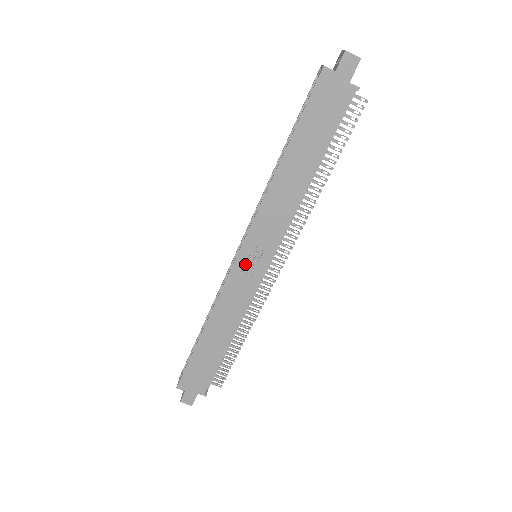
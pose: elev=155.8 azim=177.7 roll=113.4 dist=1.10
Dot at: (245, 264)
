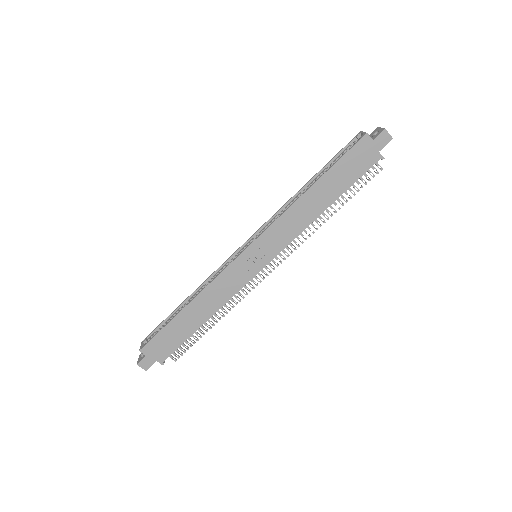
Dot at: (247, 259)
